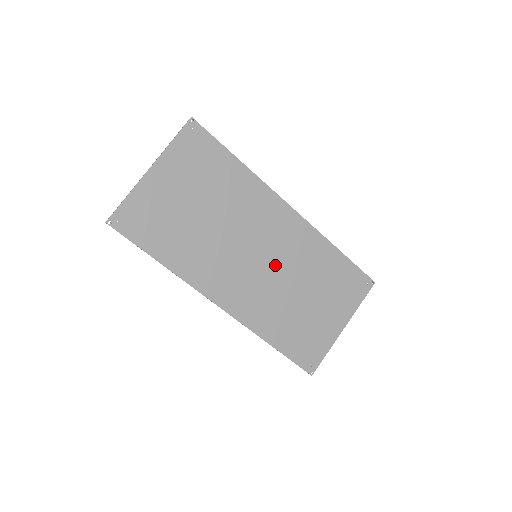
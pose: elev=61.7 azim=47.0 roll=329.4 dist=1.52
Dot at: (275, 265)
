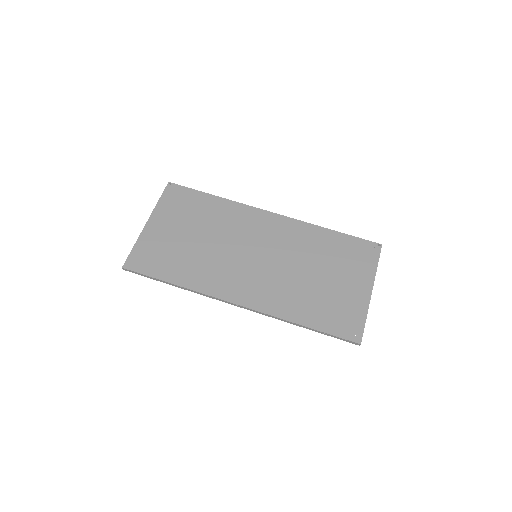
Dot at: (276, 258)
